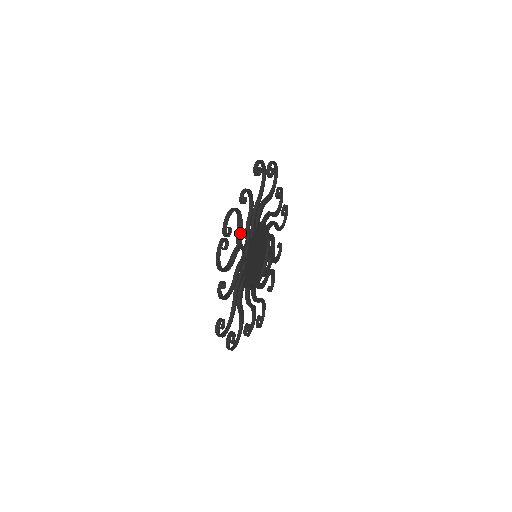
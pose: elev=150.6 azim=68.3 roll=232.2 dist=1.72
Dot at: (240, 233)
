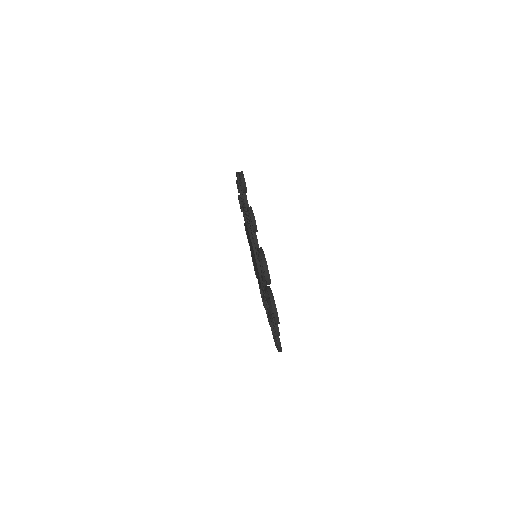
Dot at: occluded
